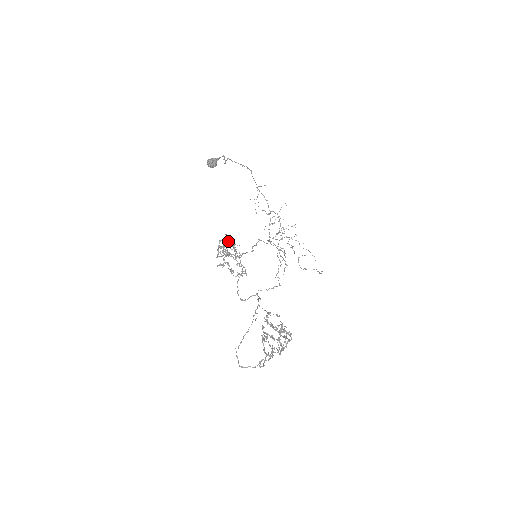
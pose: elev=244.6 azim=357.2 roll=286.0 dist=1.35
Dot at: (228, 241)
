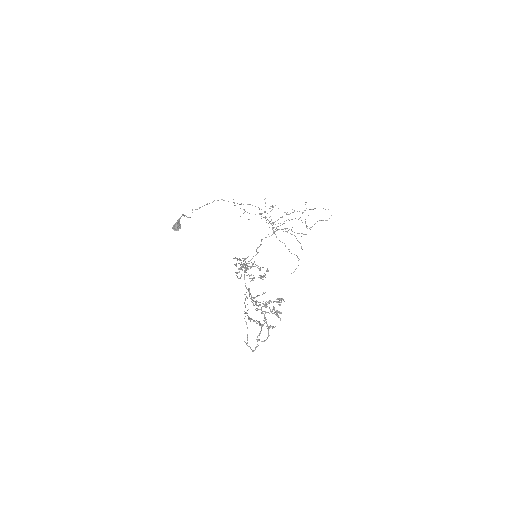
Dot at: occluded
